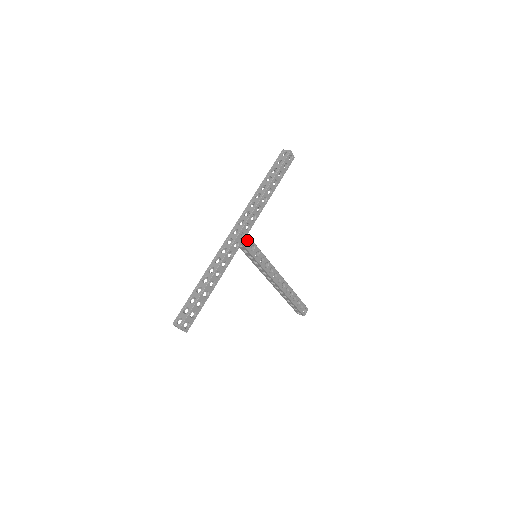
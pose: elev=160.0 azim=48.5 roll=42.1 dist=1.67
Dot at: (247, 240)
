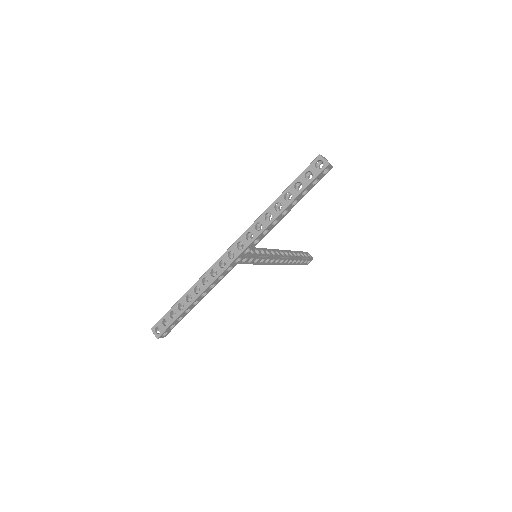
Dot at: occluded
